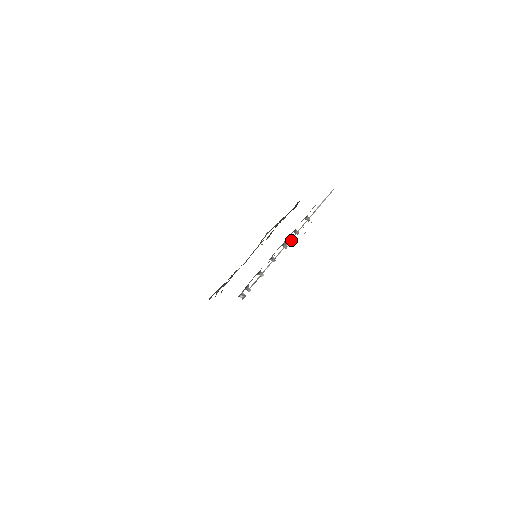
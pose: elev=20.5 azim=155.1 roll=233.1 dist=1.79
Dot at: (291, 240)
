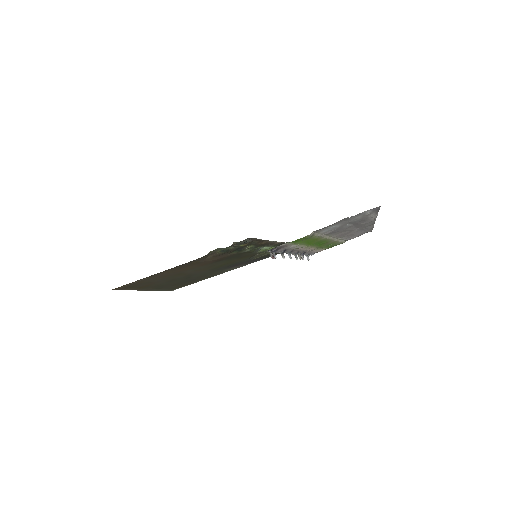
Dot at: (300, 258)
